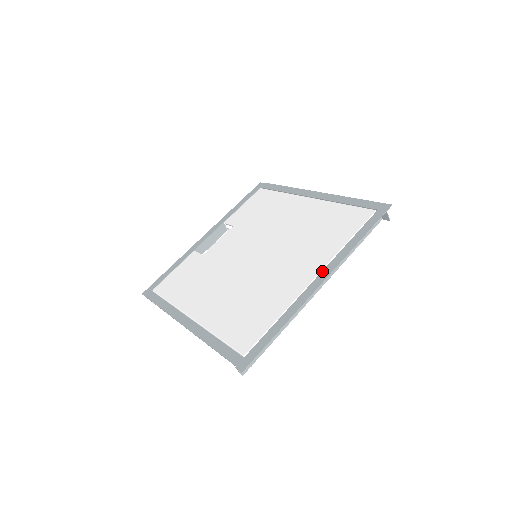
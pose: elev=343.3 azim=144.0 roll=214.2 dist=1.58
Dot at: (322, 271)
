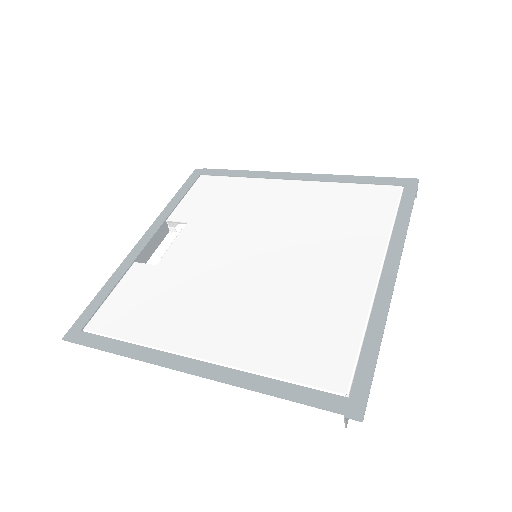
Dot at: (385, 260)
